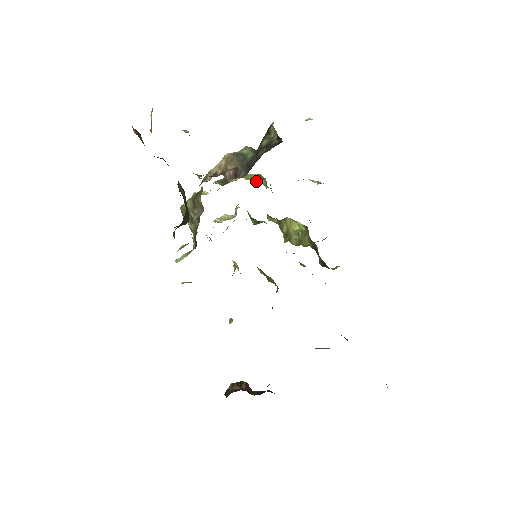
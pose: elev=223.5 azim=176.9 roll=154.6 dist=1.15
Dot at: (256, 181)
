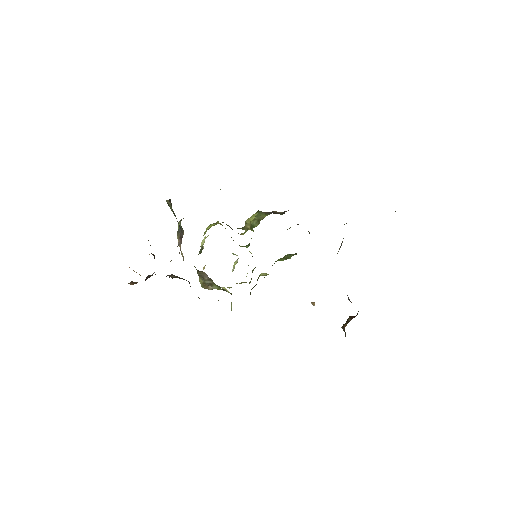
Dot at: occluded
